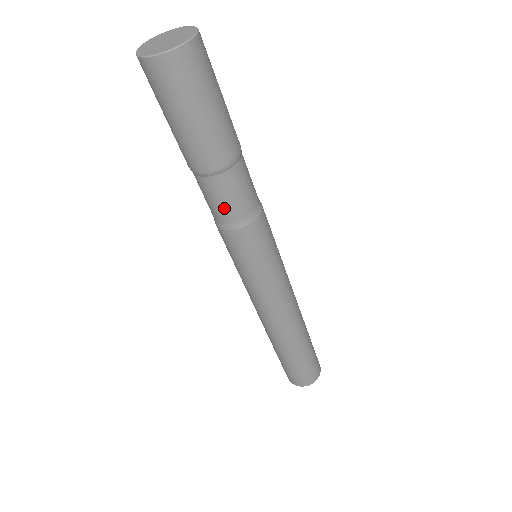
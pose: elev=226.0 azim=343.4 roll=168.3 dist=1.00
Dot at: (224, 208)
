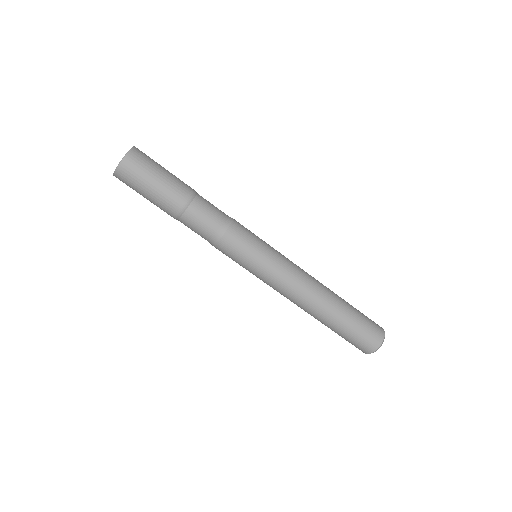
Dot at: (214, 215)
